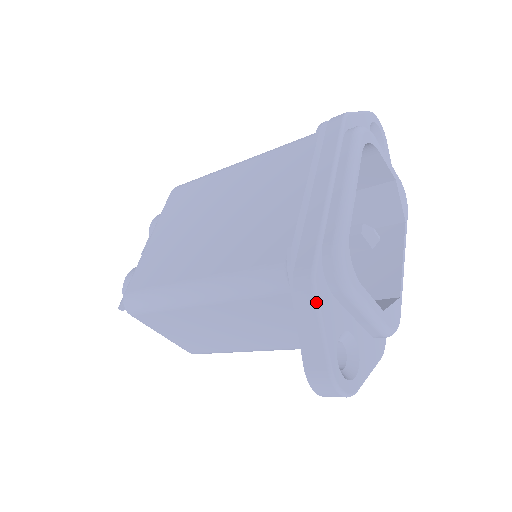
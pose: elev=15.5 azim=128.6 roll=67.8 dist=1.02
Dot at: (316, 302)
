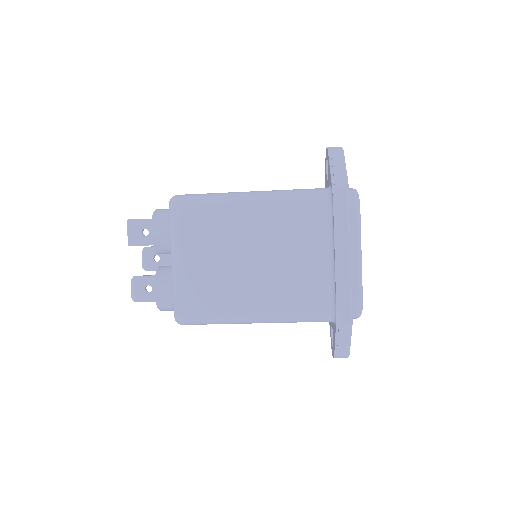
Dot at: (351, 333)
